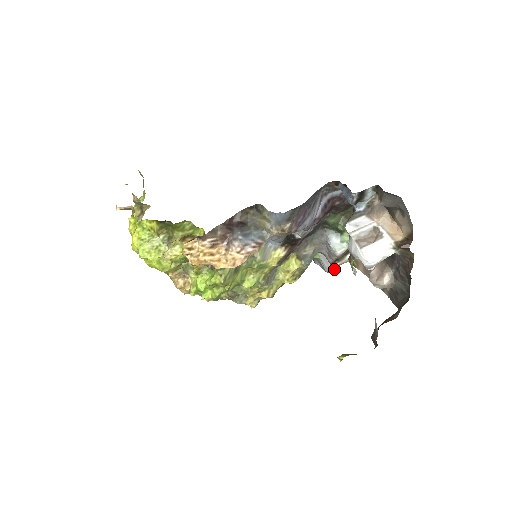
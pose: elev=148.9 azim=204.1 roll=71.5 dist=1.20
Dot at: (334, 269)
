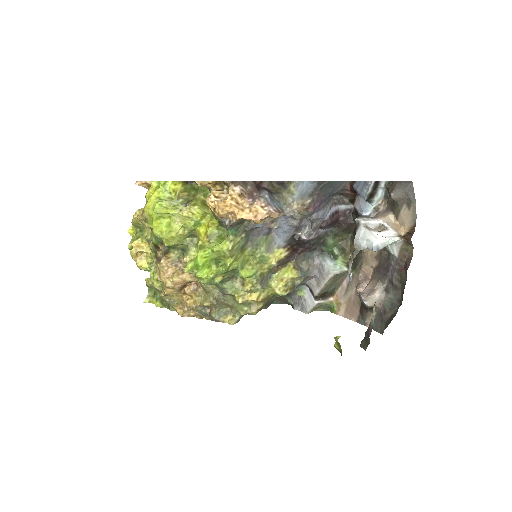
Dot at: (317, 306)
